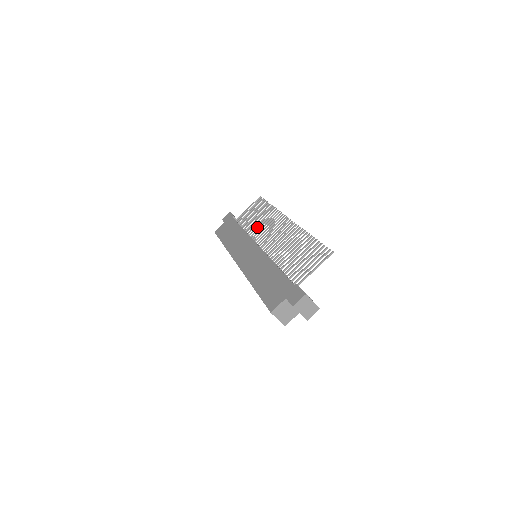
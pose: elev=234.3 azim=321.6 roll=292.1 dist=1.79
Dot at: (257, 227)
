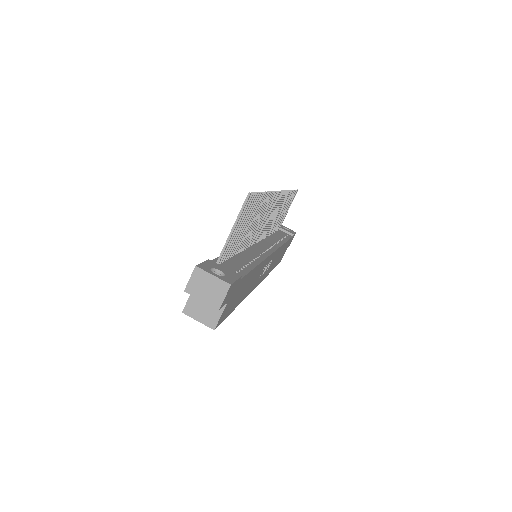
Dot at: occluded
